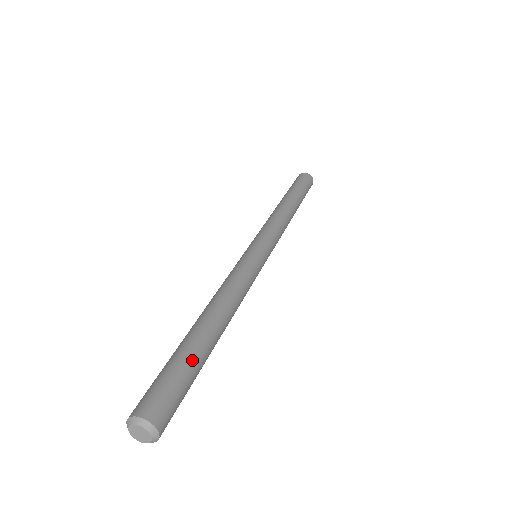
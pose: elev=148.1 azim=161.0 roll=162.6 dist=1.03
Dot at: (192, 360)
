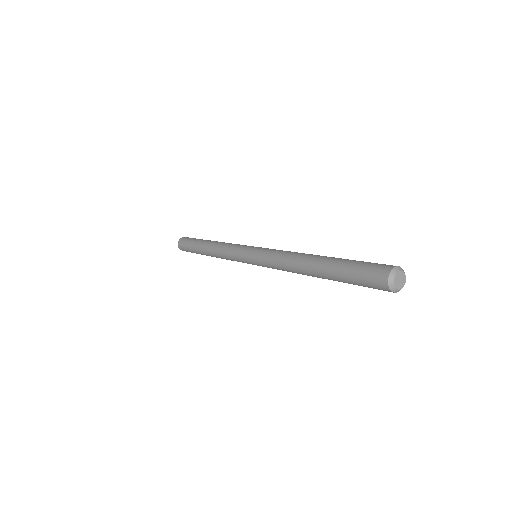
Dot at: (352, 260)
